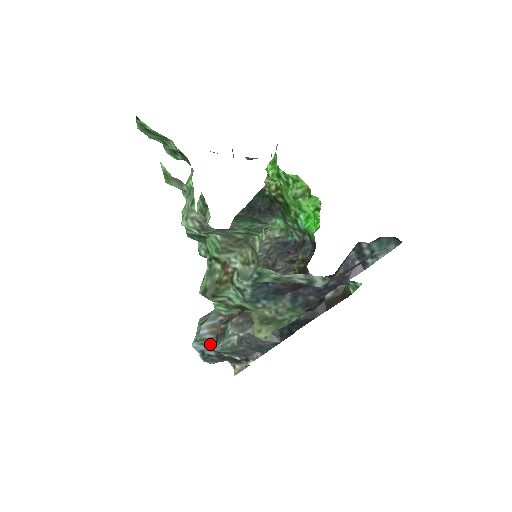
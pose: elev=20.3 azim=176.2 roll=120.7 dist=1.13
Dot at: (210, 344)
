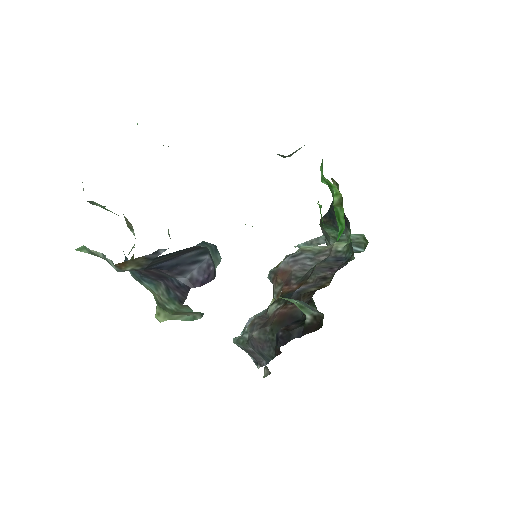
Dot at: occluded
